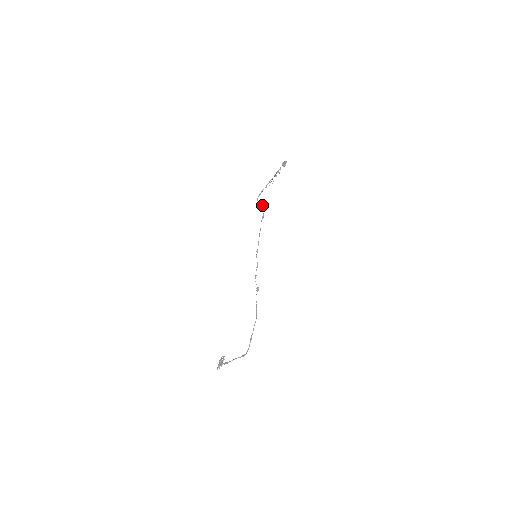
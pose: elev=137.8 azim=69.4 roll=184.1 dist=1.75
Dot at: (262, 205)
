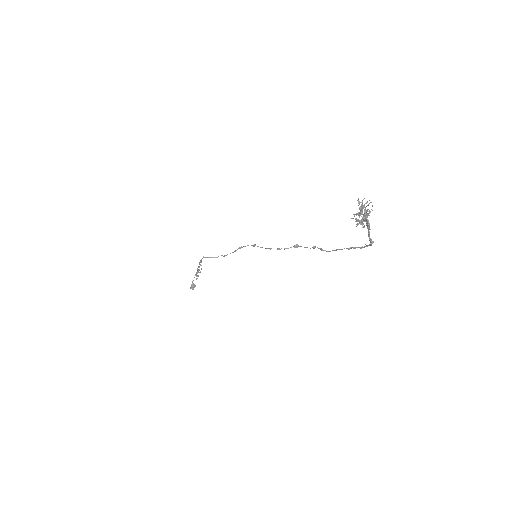
Dot at: (213, 257)
